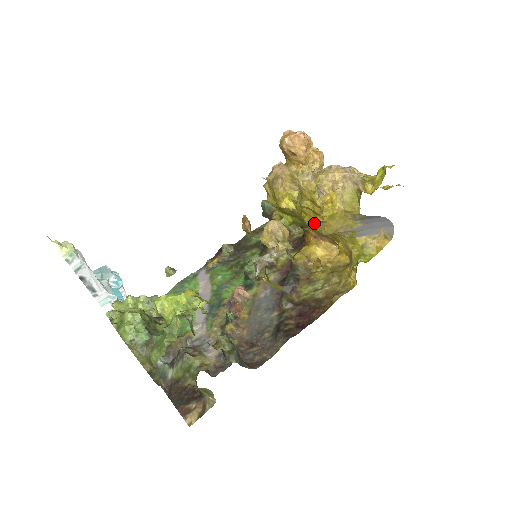
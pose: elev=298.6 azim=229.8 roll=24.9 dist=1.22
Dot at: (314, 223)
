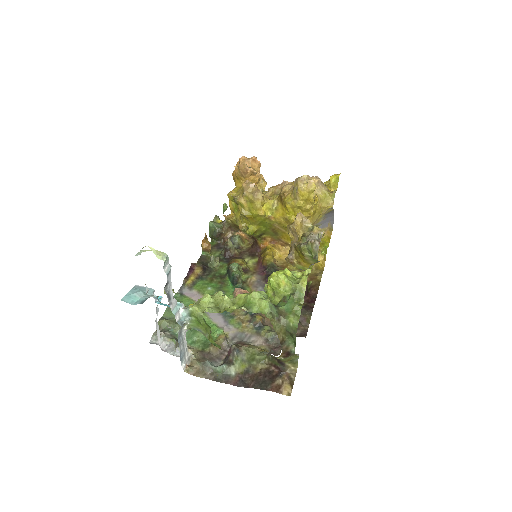
Dot at: occluded
